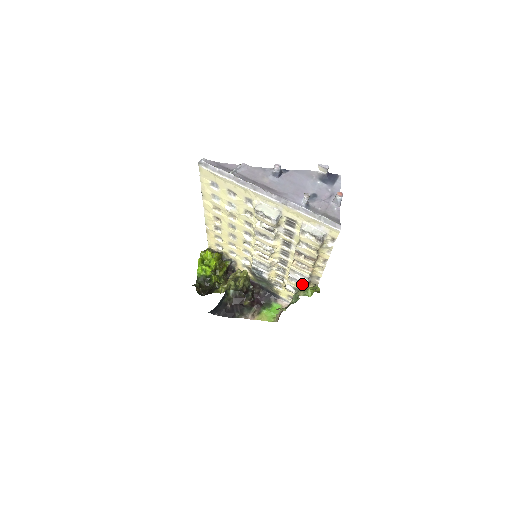
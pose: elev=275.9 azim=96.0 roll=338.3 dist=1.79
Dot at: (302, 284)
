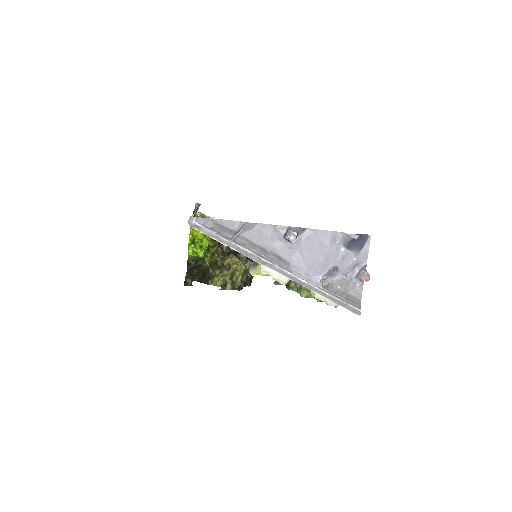
Dot at: occluded
